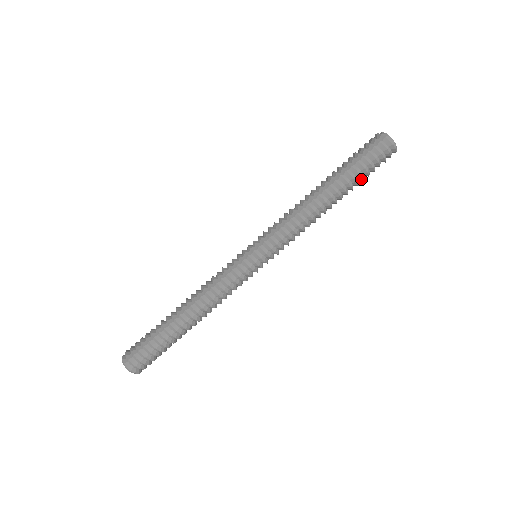
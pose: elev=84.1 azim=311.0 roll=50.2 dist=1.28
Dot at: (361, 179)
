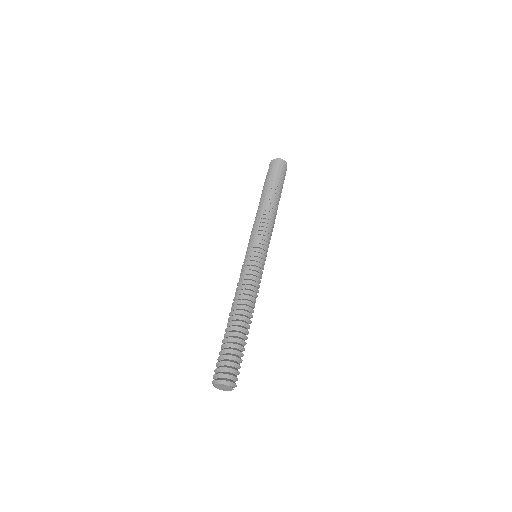
Dot at: (278, 181)
